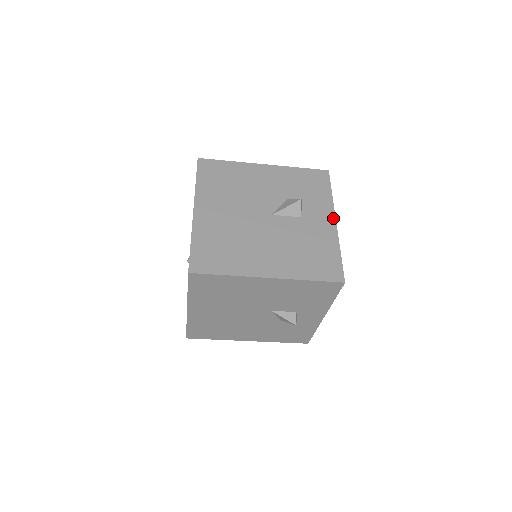
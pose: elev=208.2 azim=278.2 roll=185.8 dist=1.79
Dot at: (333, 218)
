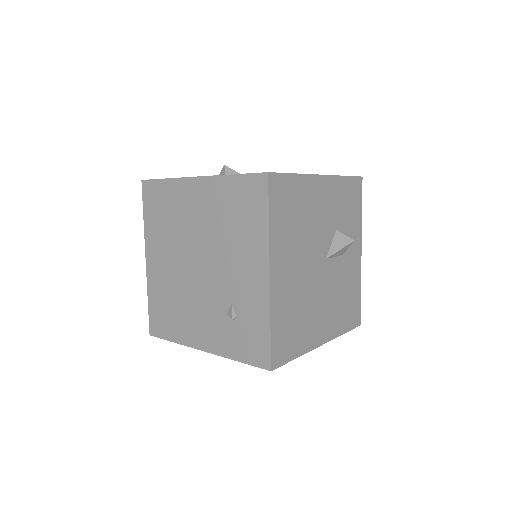
Dot at: (360, 249)
